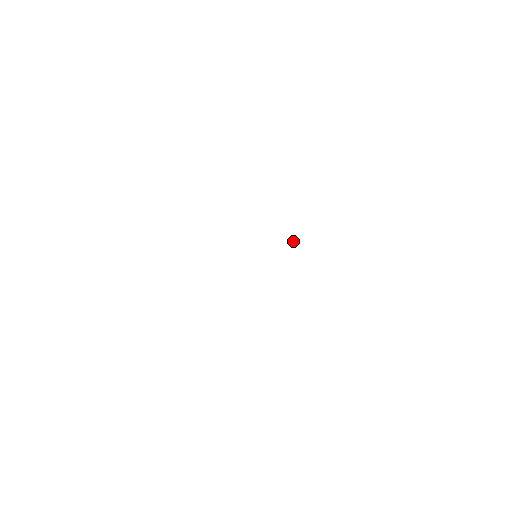
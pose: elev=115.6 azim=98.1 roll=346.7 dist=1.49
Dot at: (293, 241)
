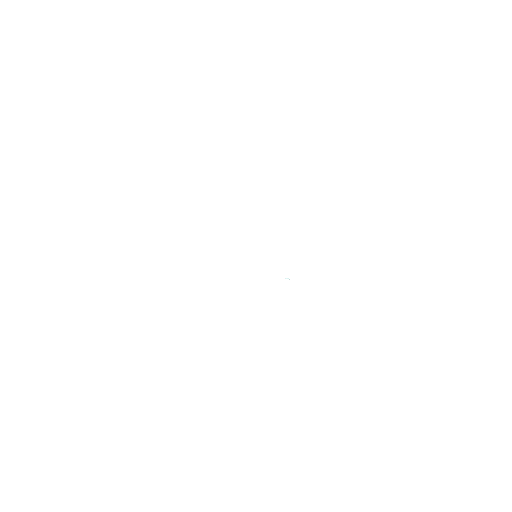
Dot at: (288, 278)
